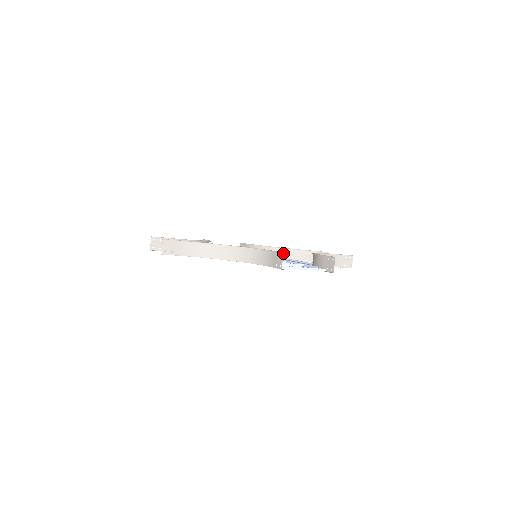
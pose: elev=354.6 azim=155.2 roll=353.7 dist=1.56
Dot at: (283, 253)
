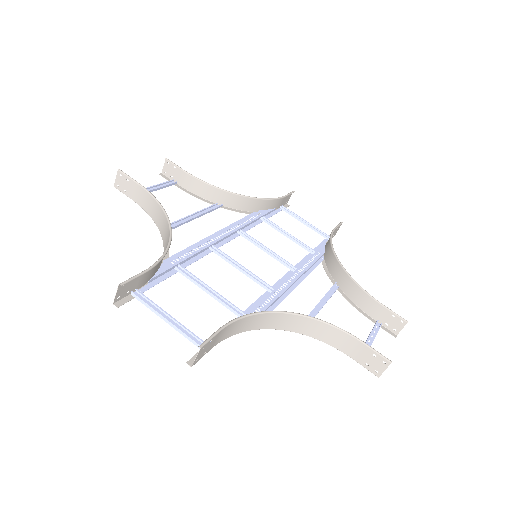
Dot at: (124, 283)
